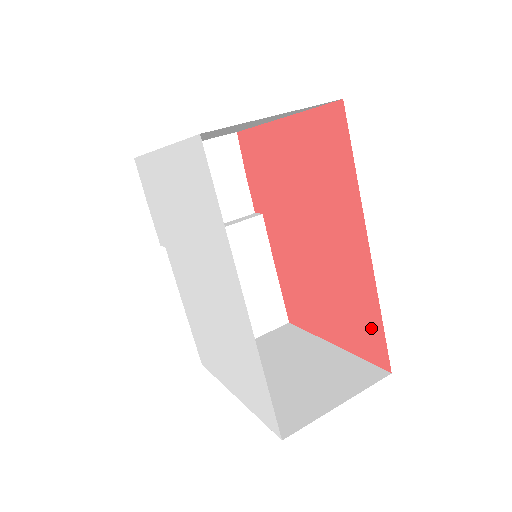
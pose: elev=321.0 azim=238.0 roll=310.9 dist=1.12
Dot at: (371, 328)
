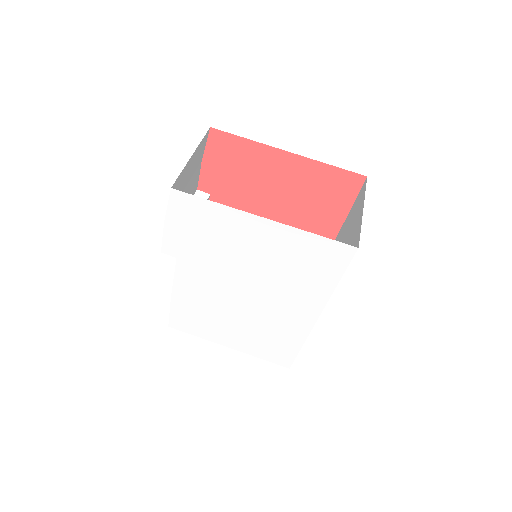
Dot at: occluded
